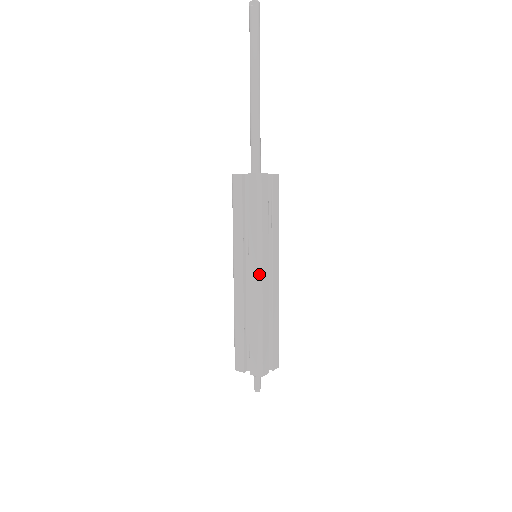
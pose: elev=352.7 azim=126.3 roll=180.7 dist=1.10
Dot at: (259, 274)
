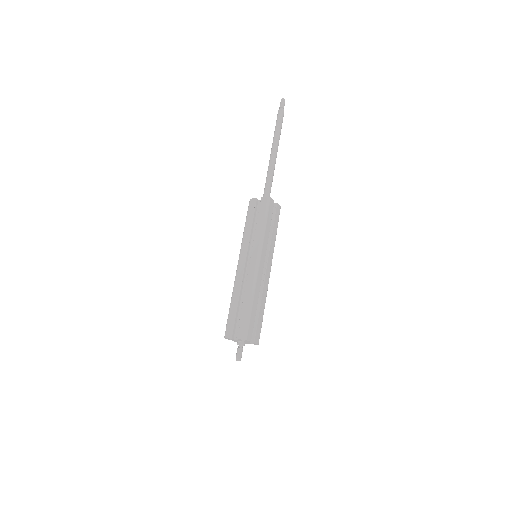
Dot at: (257, 262)
